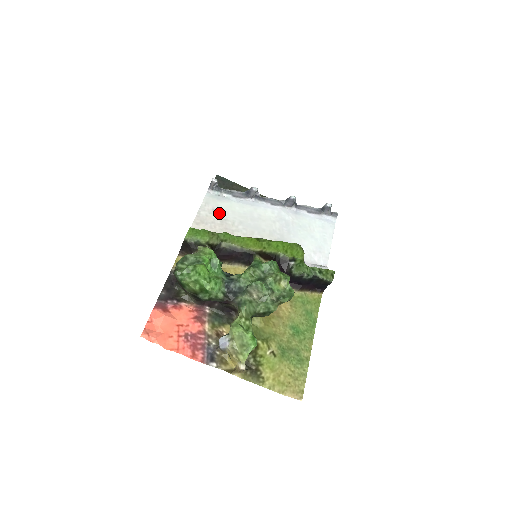
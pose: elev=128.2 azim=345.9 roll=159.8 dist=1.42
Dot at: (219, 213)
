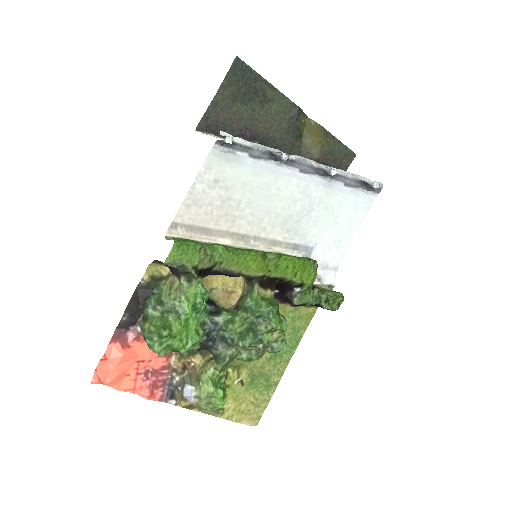
Dot at: (223, 187)
